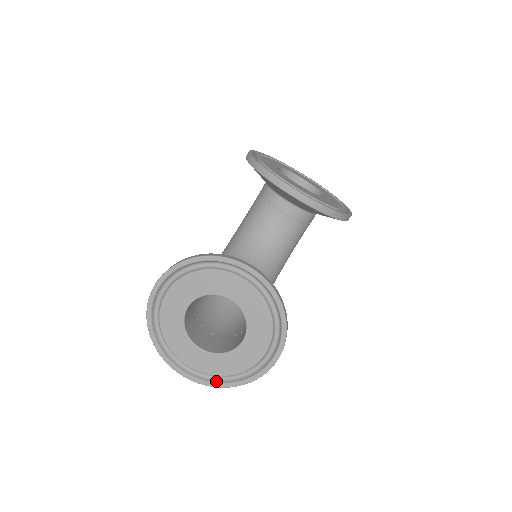
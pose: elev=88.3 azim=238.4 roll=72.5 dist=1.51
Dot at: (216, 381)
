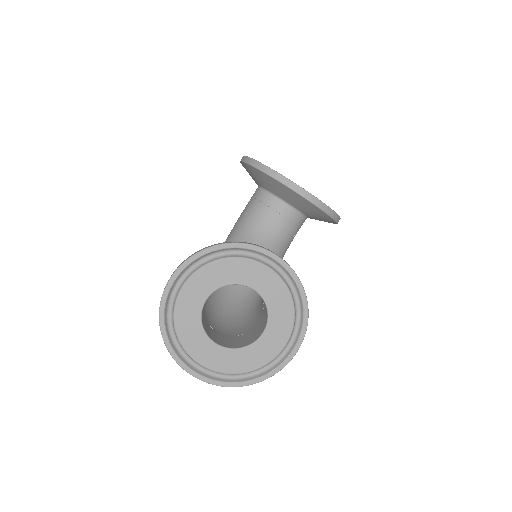
Dot at: (231, 380)
